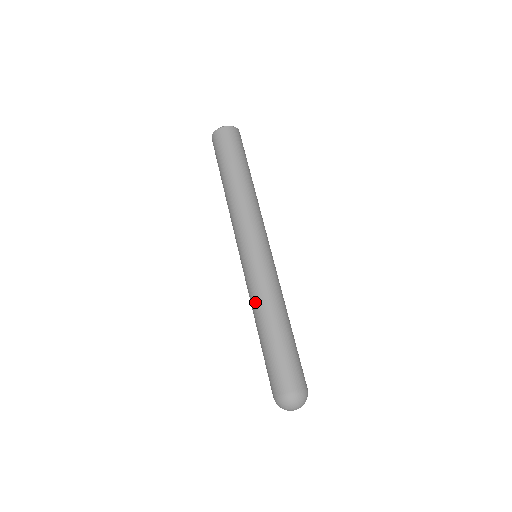
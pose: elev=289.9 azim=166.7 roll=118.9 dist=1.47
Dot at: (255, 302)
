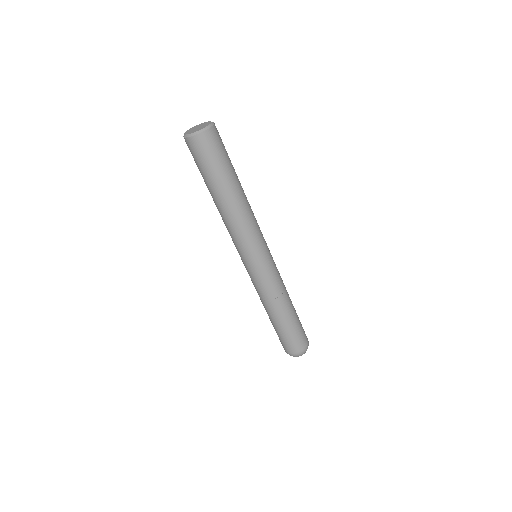
Dot at: (268, 299)
